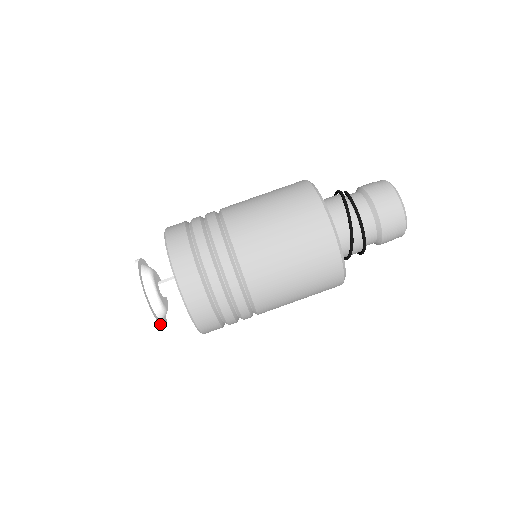
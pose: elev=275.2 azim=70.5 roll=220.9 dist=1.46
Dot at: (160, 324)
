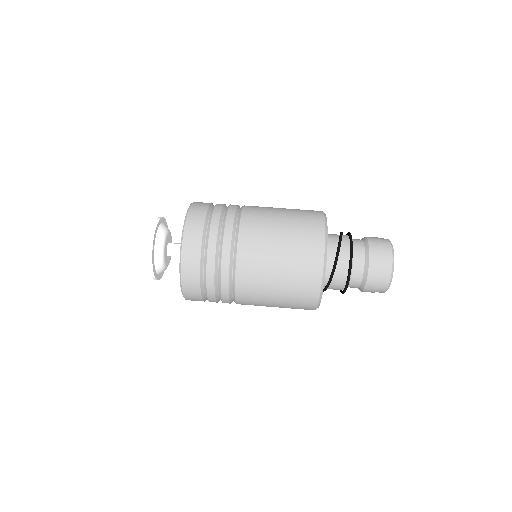
Dot at: (153, 241)
